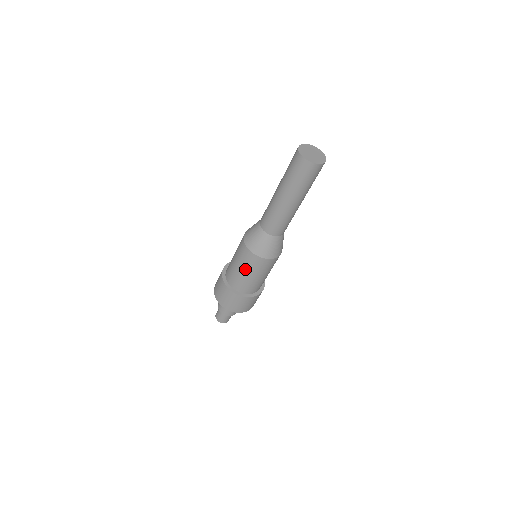
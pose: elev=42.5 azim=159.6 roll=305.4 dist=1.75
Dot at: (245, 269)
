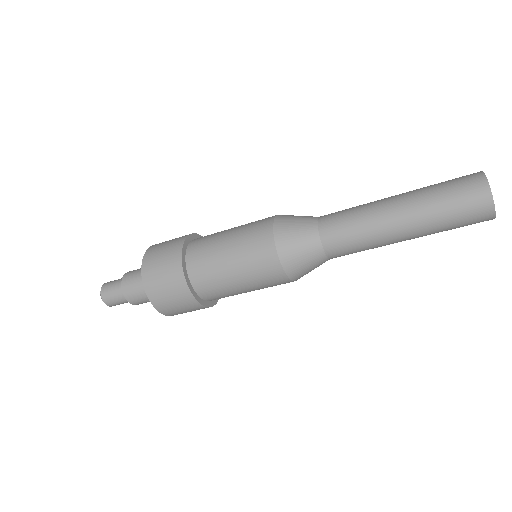
Dot at: (255, 289)
